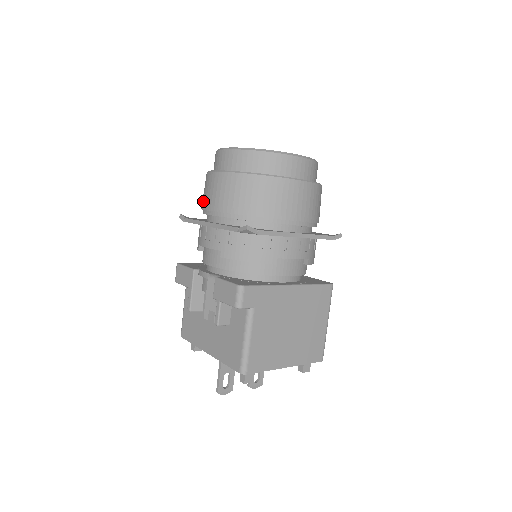
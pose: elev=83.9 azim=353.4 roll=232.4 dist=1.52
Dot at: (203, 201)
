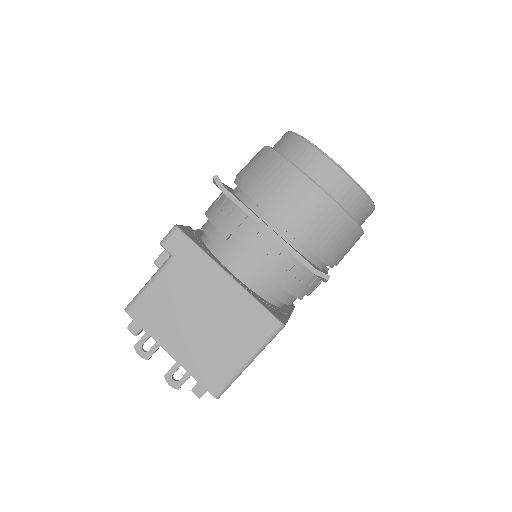
Dot at: occluded
